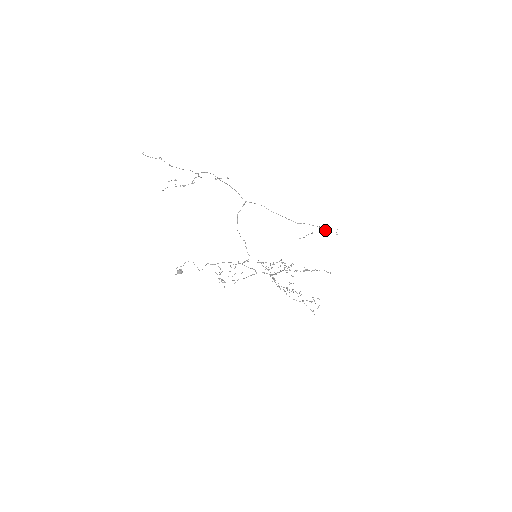
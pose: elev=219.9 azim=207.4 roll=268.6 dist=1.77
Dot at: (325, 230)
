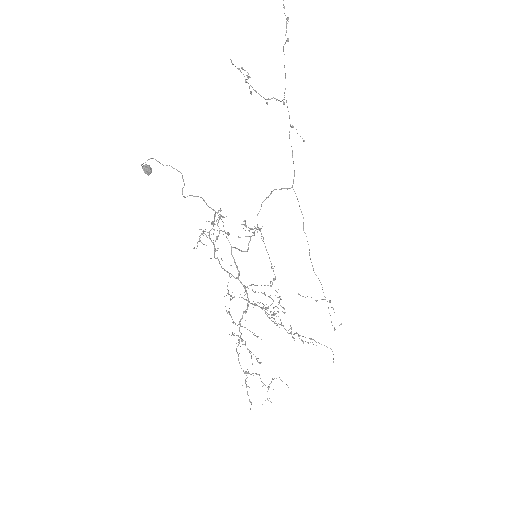
Dot at: occluded
